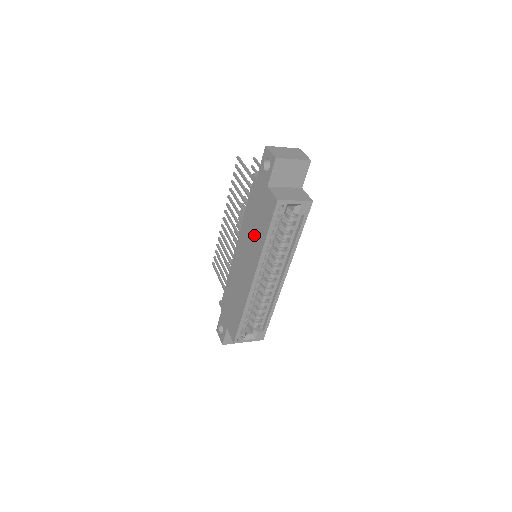
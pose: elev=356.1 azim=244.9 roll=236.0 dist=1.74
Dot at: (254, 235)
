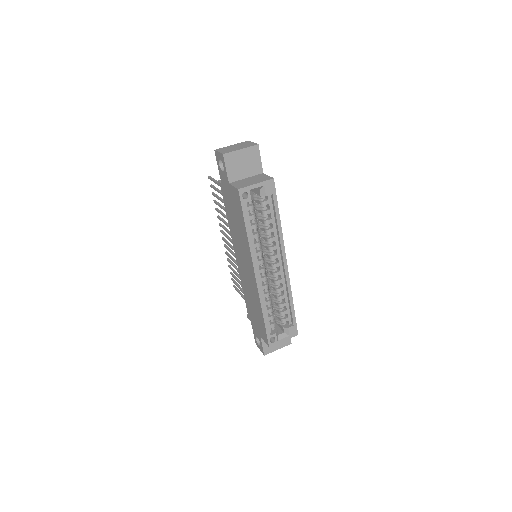
Dot at: (239, 234)
